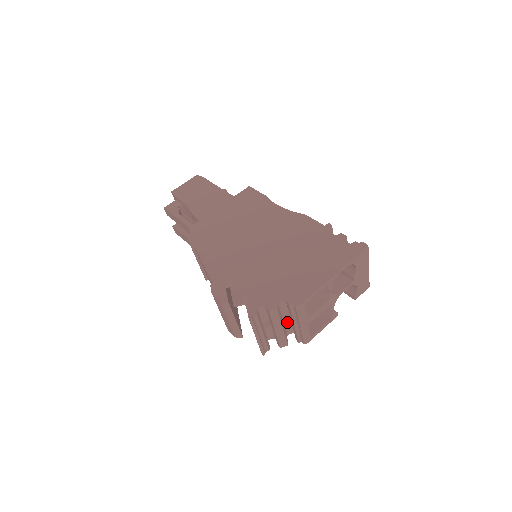
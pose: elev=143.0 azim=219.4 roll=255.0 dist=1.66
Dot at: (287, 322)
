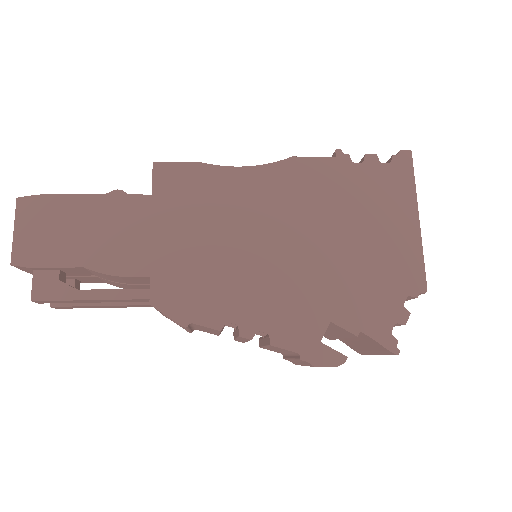
Dot at: occluded
